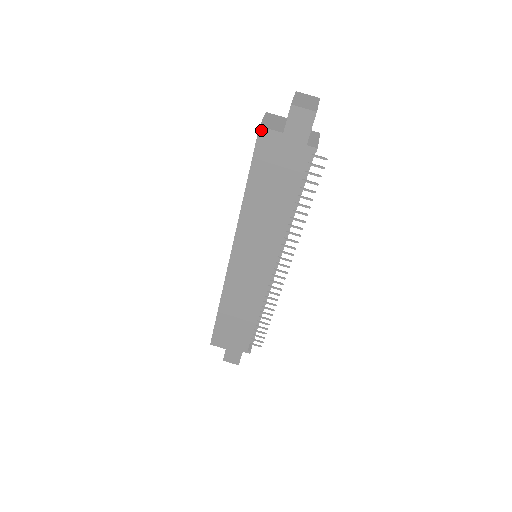
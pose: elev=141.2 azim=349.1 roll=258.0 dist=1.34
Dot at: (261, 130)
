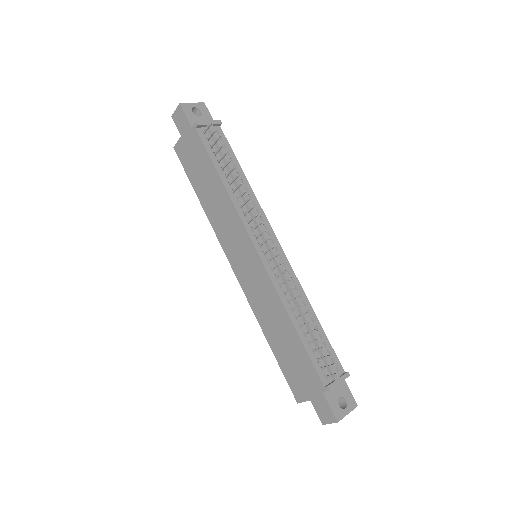
Dot at: (175, 149)
